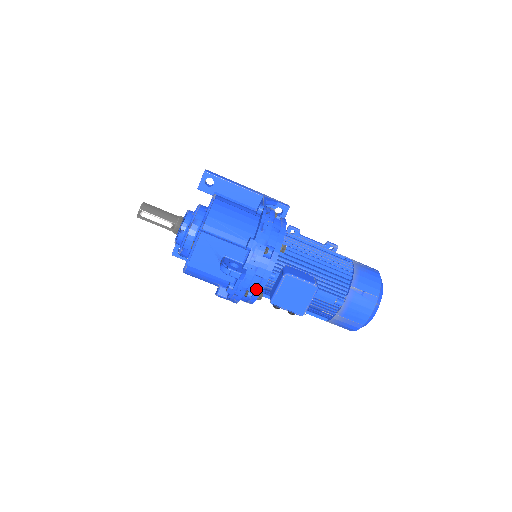
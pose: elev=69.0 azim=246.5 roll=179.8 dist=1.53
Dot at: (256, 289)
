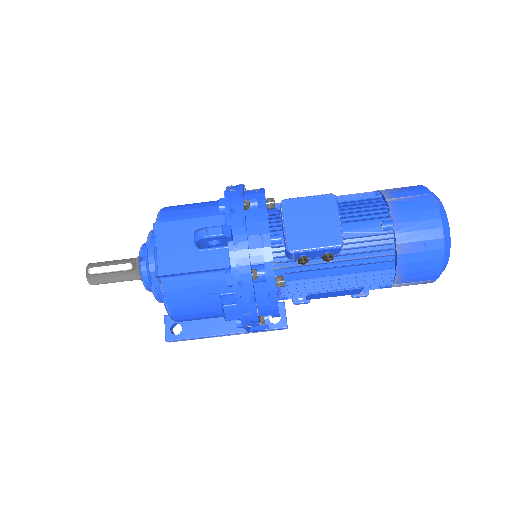
Dot at: (263, 257)
